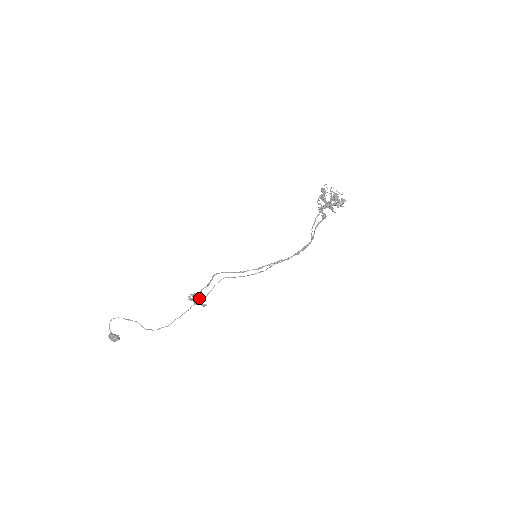
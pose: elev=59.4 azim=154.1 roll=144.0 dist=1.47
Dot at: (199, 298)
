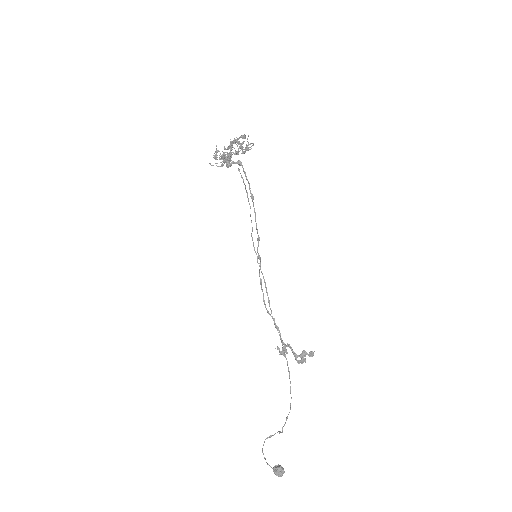
Dot at: (291, 350)
